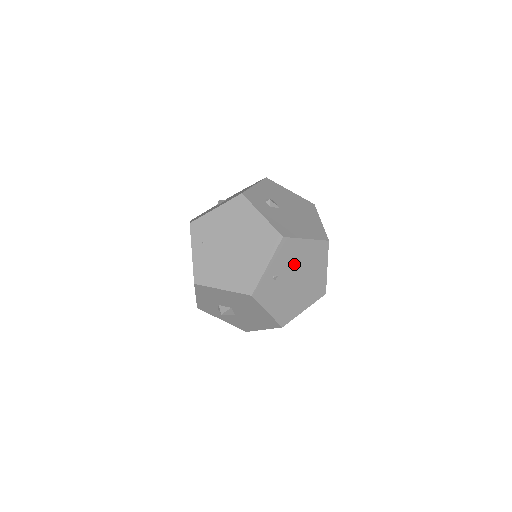
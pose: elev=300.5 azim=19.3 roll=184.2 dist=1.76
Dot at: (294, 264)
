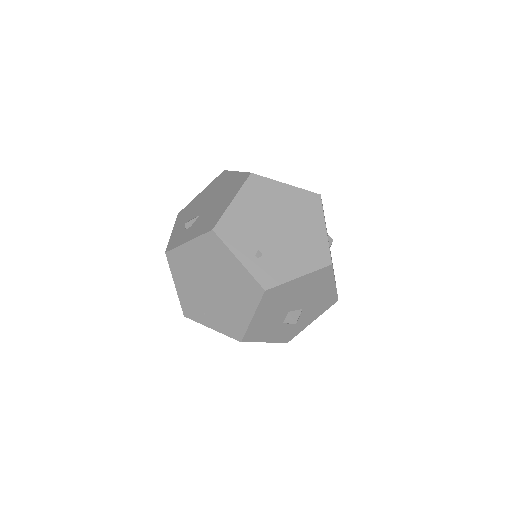
Dot at: (256, 225)
